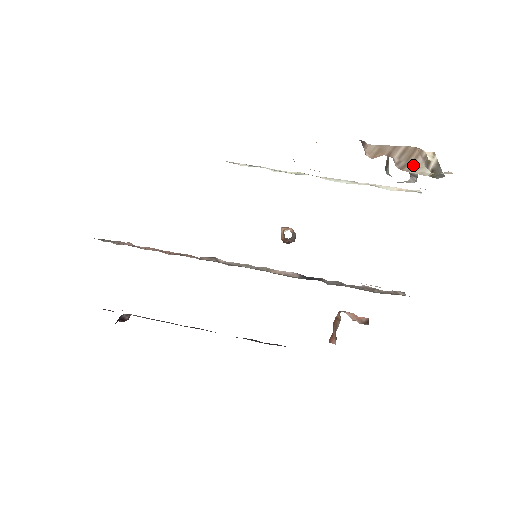
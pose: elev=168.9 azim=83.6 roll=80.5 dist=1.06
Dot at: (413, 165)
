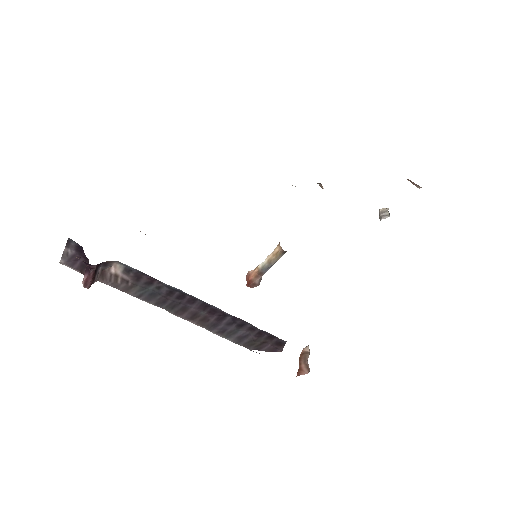
Dot at: occluded
